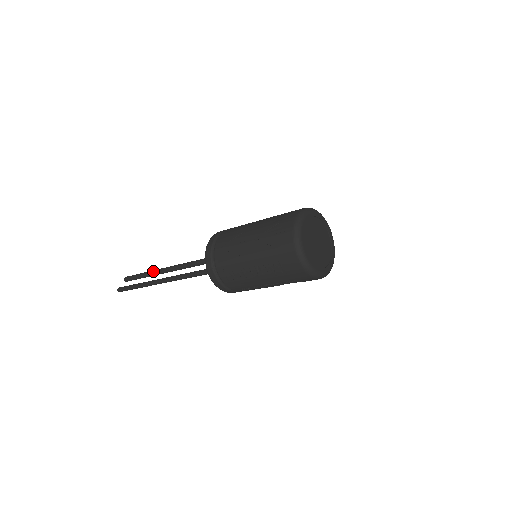
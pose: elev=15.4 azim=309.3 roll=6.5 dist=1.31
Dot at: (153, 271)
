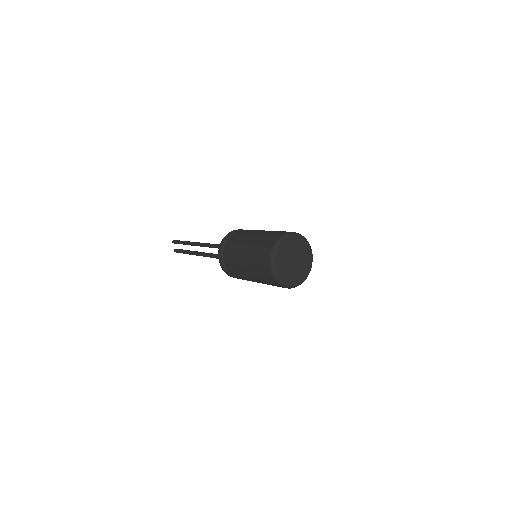
Dot at: (191, 254)
